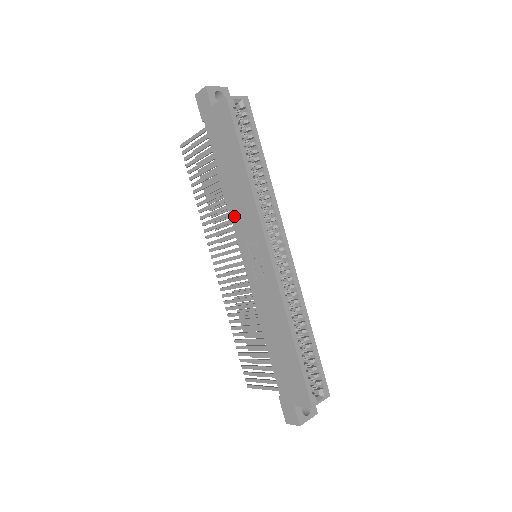
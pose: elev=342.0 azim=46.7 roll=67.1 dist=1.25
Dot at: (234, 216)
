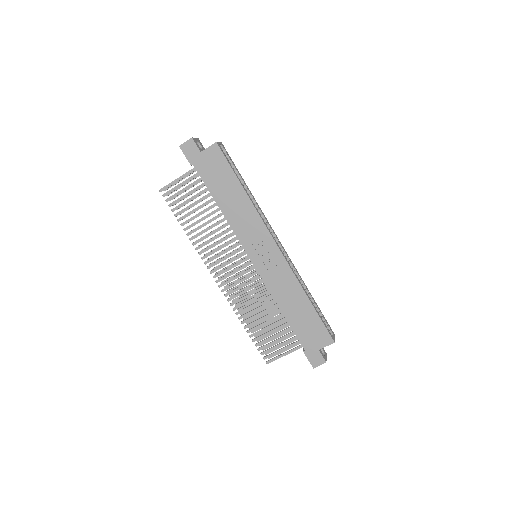
Dot at: (237, 230)
